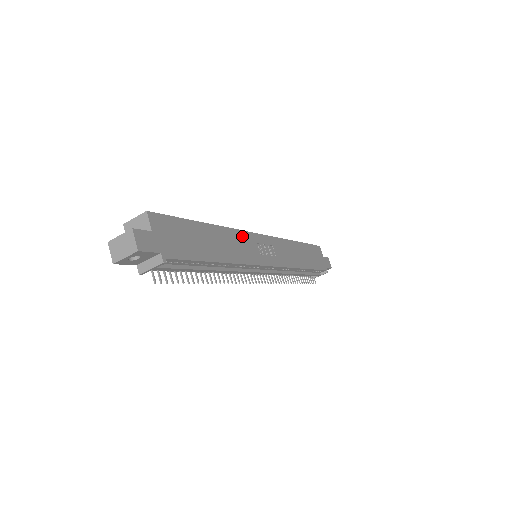
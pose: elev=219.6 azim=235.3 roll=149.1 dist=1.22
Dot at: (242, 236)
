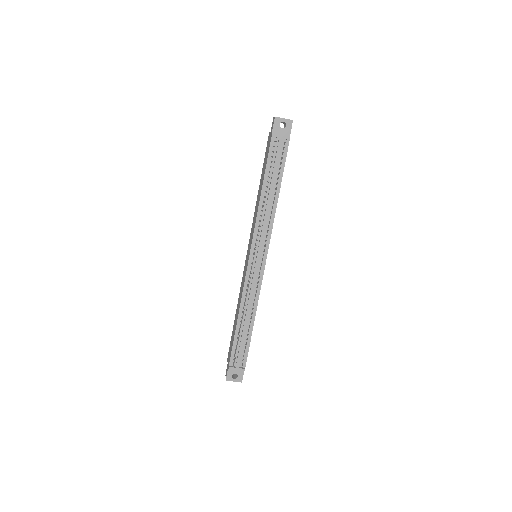
Dot at: occluded
